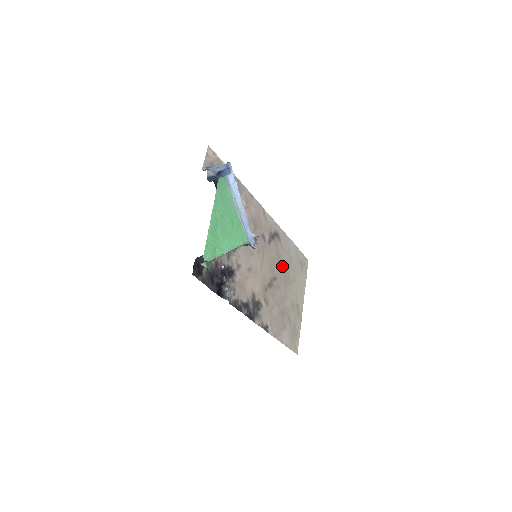
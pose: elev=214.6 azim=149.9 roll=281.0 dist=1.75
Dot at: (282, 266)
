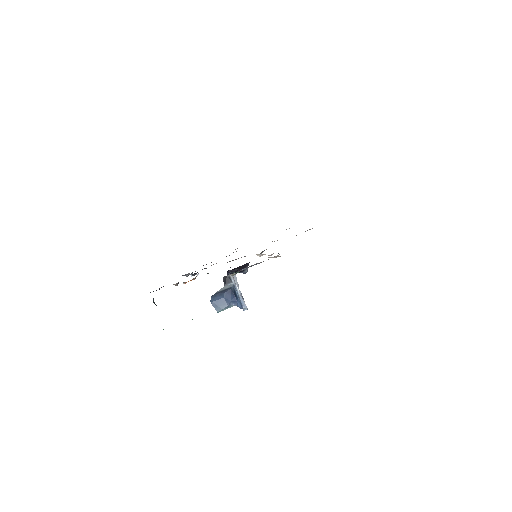
Dot at: occluded
